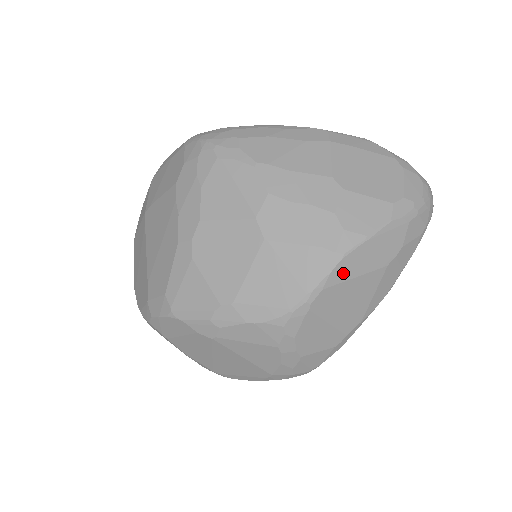
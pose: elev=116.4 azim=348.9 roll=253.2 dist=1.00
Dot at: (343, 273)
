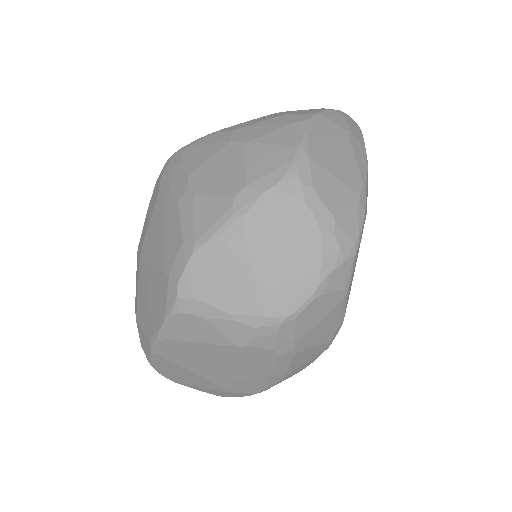
Dot at: (317, 133)
